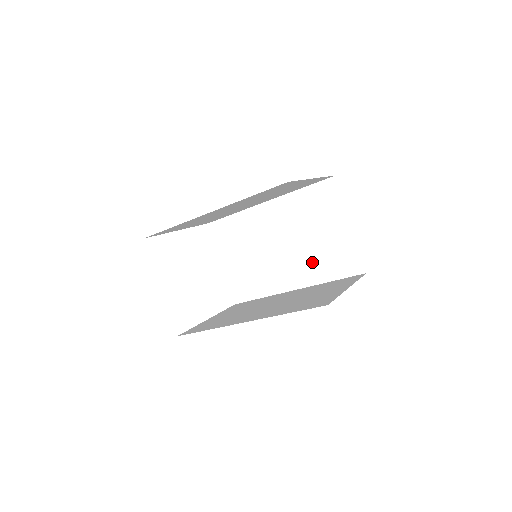
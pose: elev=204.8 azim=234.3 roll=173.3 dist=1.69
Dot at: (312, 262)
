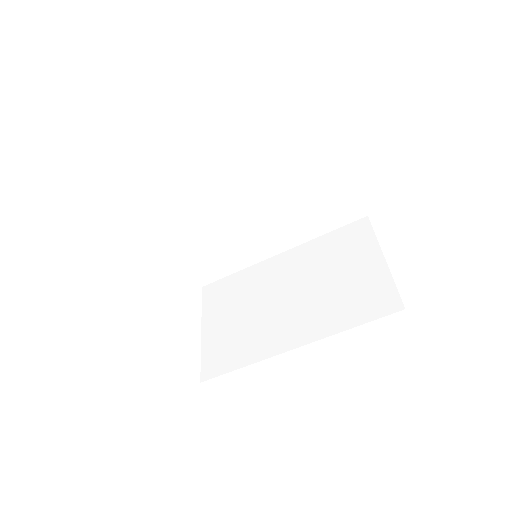
Dot at: (327, 308)
